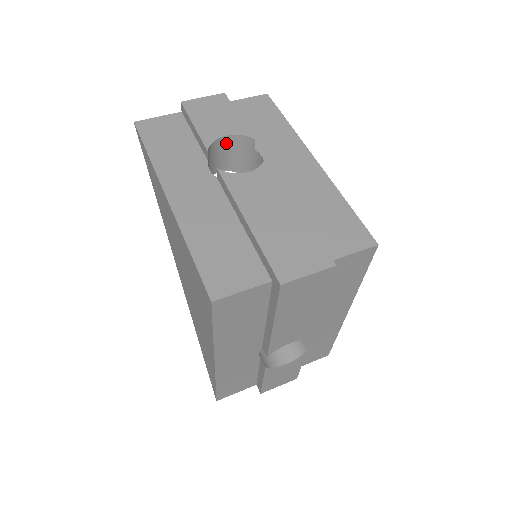
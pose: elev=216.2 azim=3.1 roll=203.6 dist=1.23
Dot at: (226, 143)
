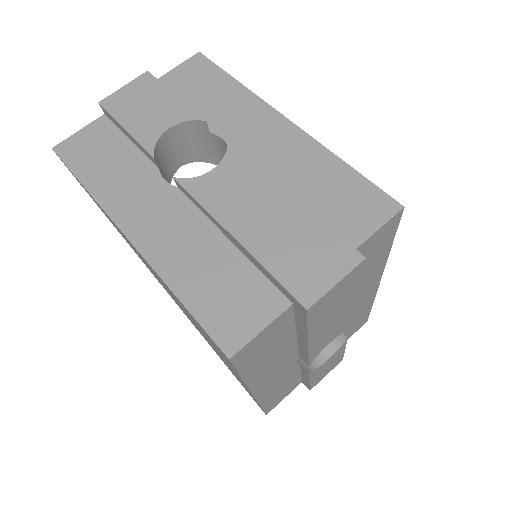
Dot at: (173, 137)
